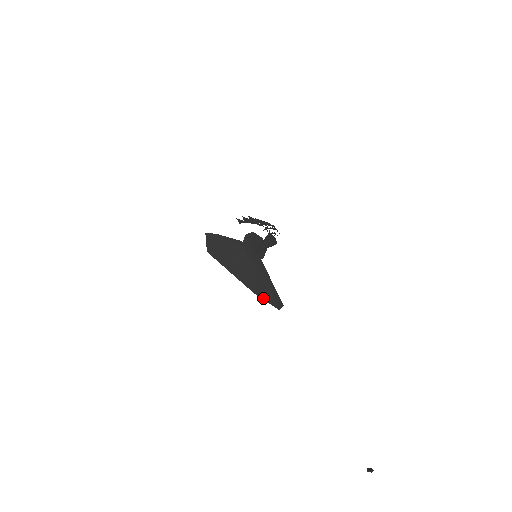
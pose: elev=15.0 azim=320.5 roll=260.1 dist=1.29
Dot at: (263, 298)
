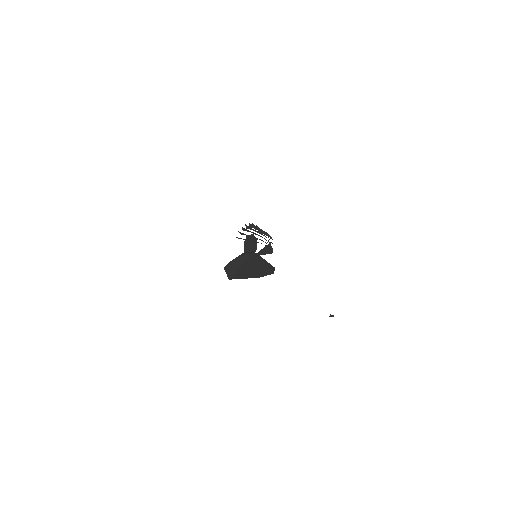
Dot at: (264, 275)
